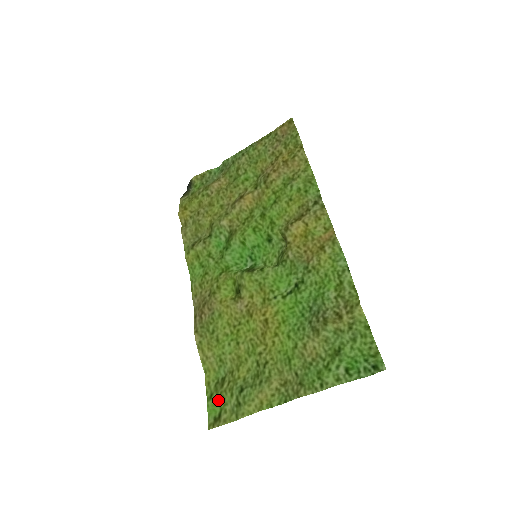
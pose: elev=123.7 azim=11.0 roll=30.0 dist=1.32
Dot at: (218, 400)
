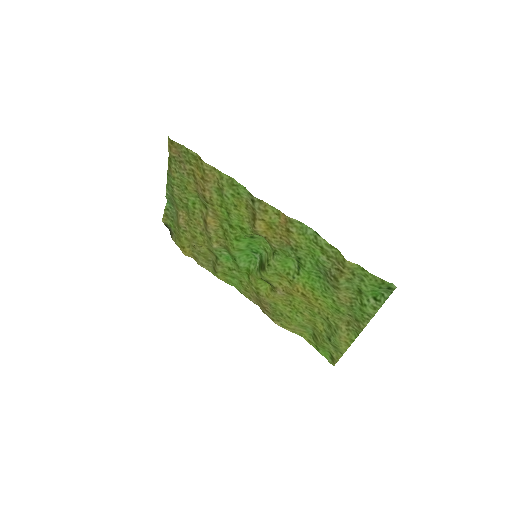
Dot at: (323, 349)
